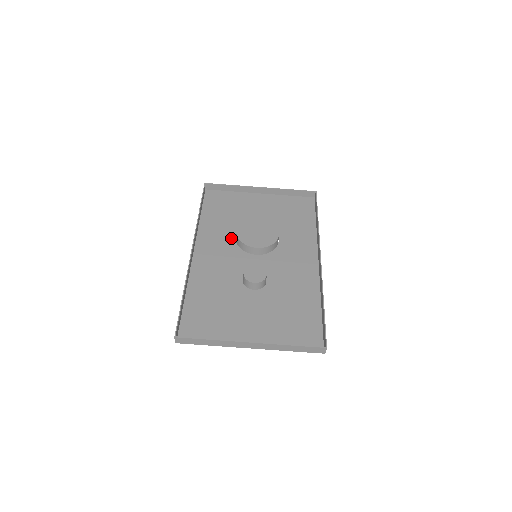
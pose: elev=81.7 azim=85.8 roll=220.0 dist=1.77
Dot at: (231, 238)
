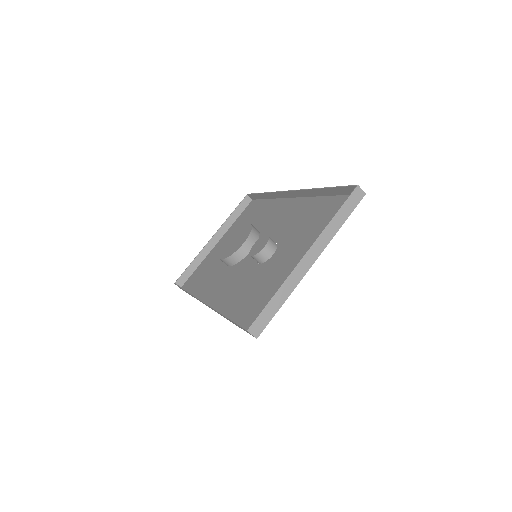
Dot at: (225, 270)
